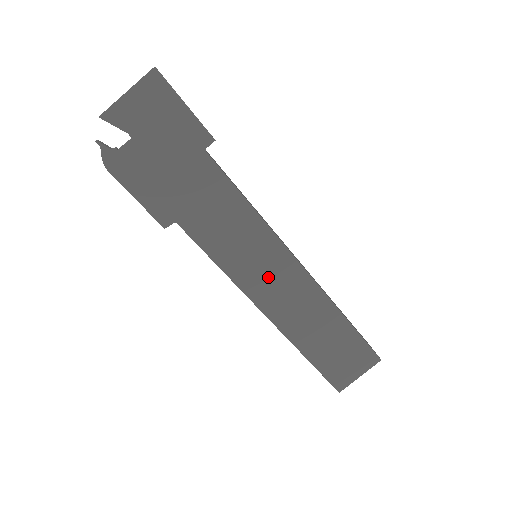
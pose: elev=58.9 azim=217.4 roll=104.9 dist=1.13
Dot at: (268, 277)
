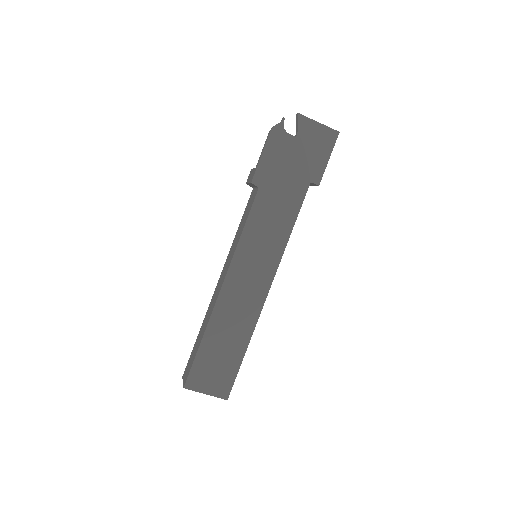
Dot at: (251, 270)
